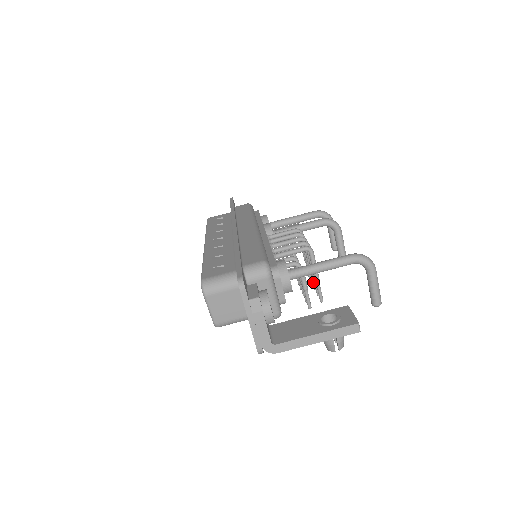
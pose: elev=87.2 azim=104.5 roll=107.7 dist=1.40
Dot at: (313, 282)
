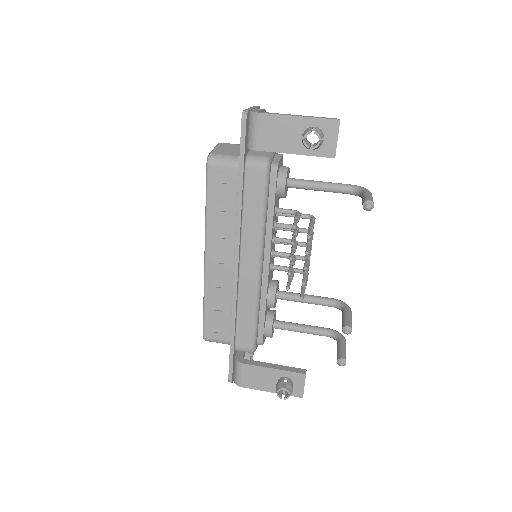
Dot at: (305, 263)
